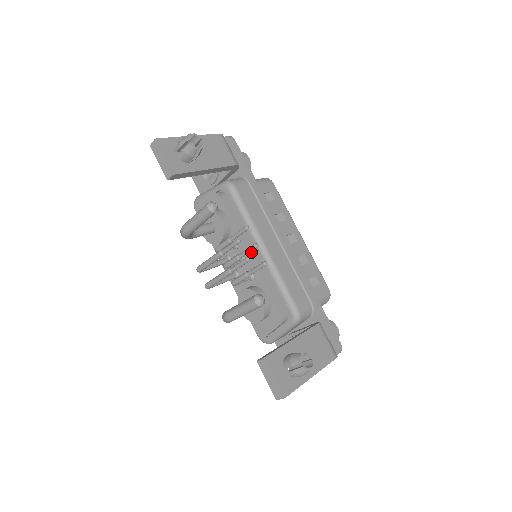
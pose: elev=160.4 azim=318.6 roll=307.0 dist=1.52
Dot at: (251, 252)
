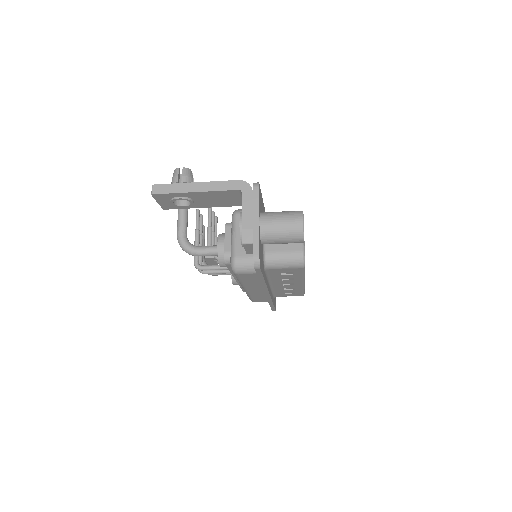
Dot at: occluded
